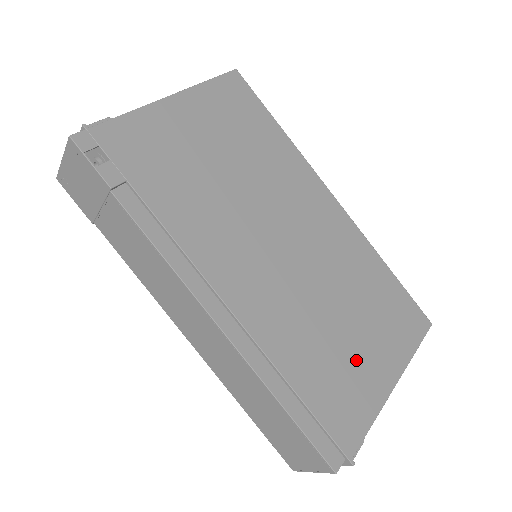
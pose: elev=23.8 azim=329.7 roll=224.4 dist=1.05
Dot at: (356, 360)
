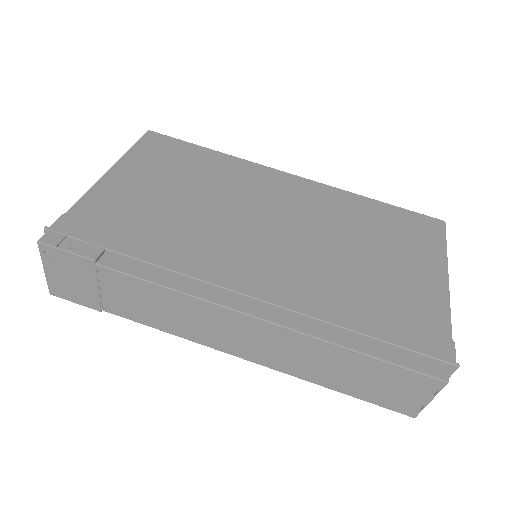
Dot at: (398, 281)
